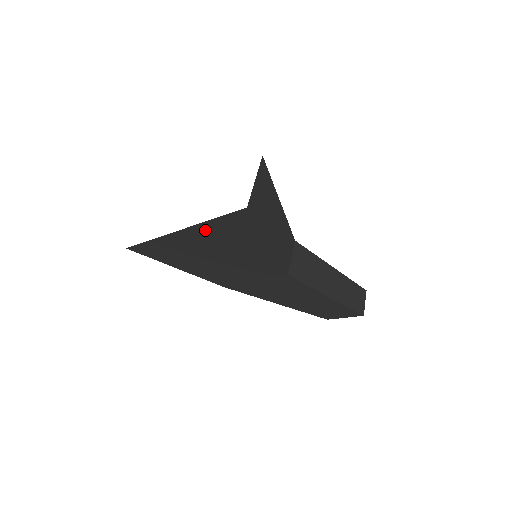
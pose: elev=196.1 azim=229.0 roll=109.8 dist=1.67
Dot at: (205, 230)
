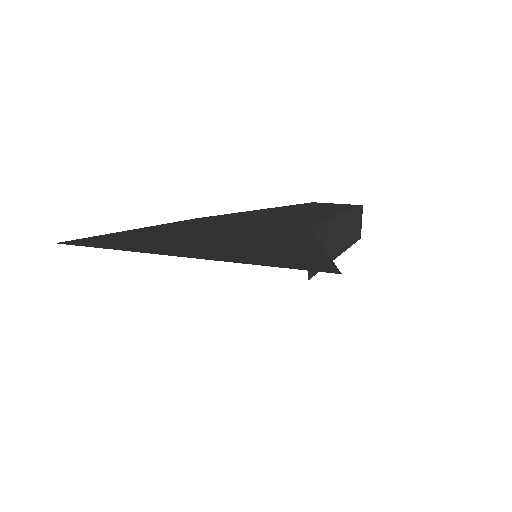
Dot at: occluded
